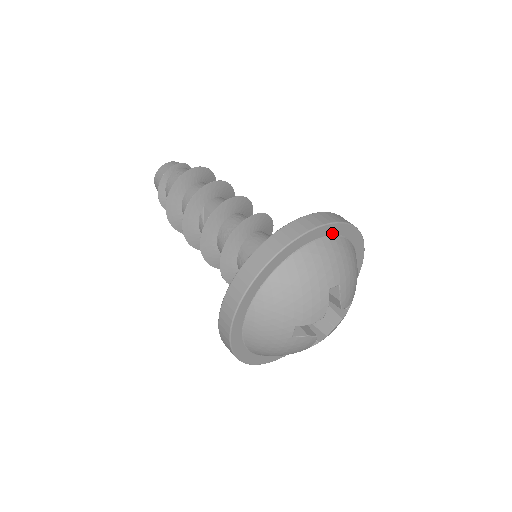
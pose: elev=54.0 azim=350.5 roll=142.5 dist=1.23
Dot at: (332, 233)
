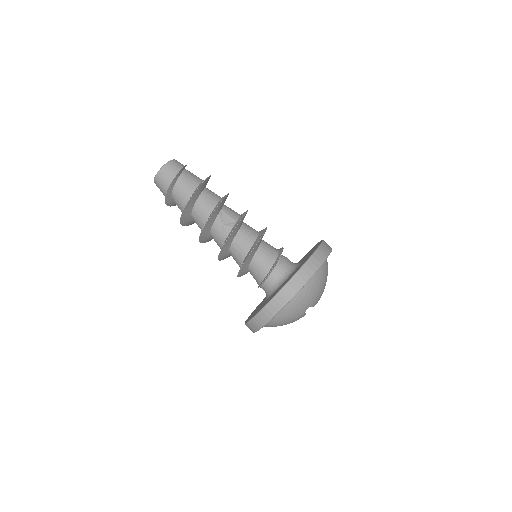
Dot at: occluded
